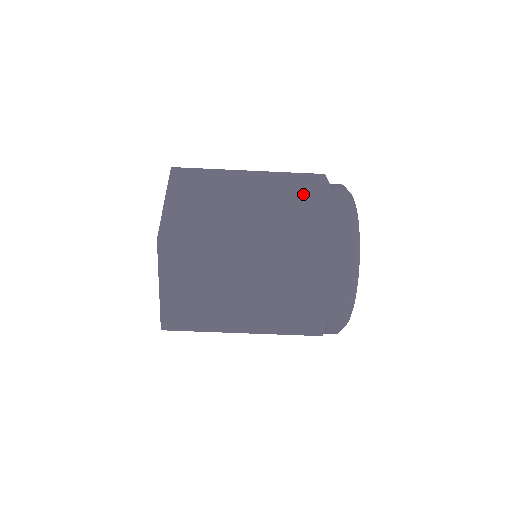
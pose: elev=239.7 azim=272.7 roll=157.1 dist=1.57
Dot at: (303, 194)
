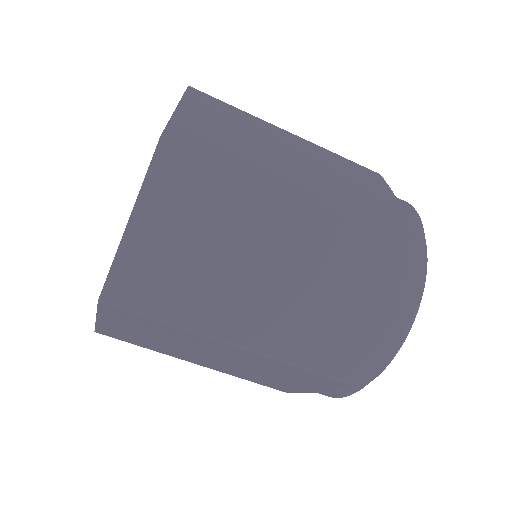
Dot at: (359, 179)
